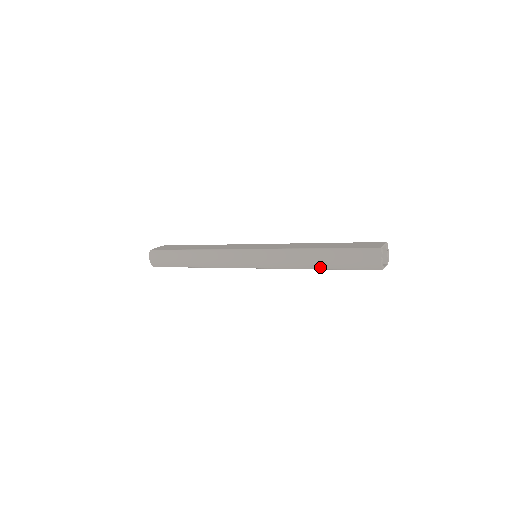
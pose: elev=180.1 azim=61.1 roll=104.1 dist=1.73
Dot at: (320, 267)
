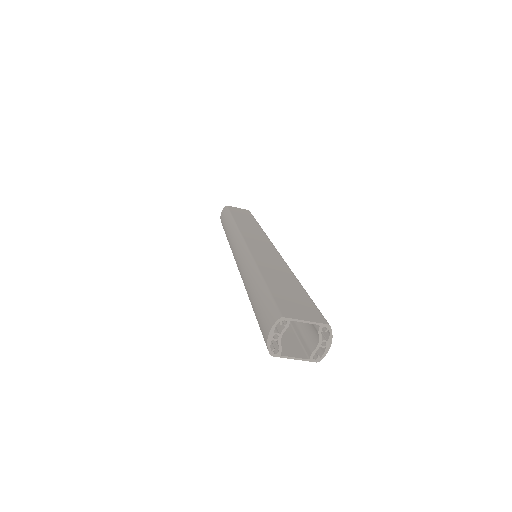
Dot at: occluded
